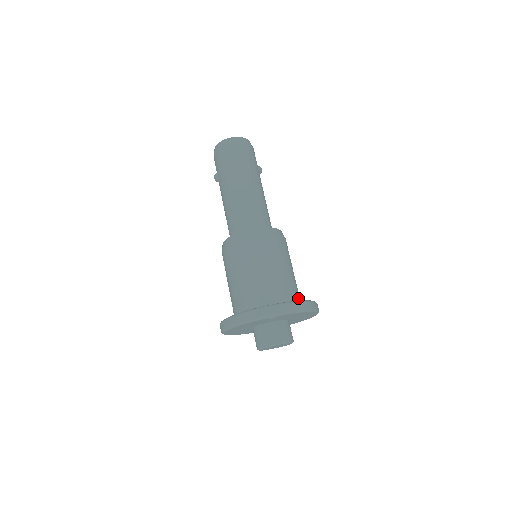
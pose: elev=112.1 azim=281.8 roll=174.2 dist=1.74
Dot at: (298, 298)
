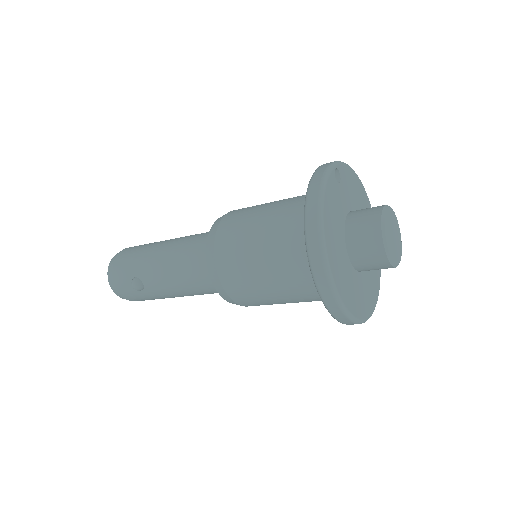
Dot at: occluded
